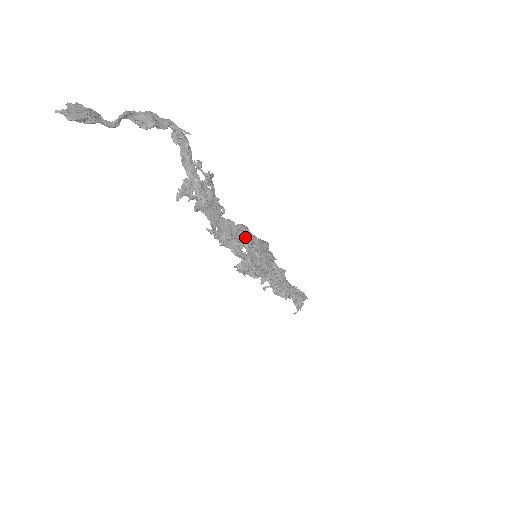
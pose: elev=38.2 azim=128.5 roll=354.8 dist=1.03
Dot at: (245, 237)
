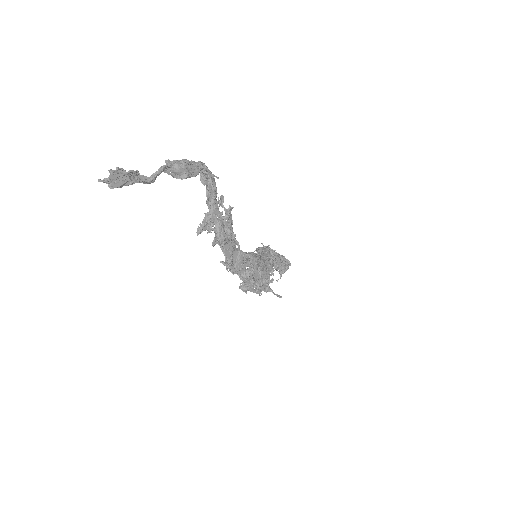
Dot at: (253, 265)
